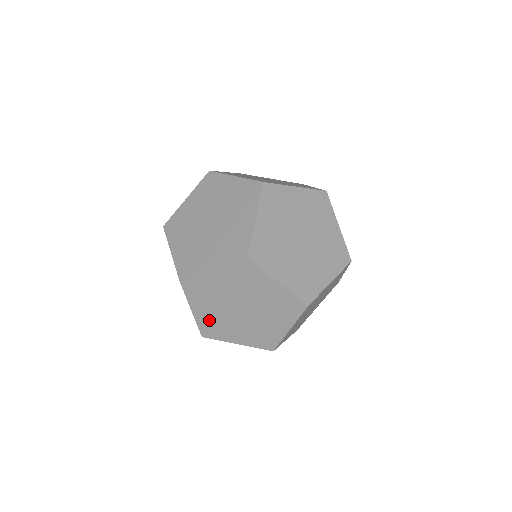
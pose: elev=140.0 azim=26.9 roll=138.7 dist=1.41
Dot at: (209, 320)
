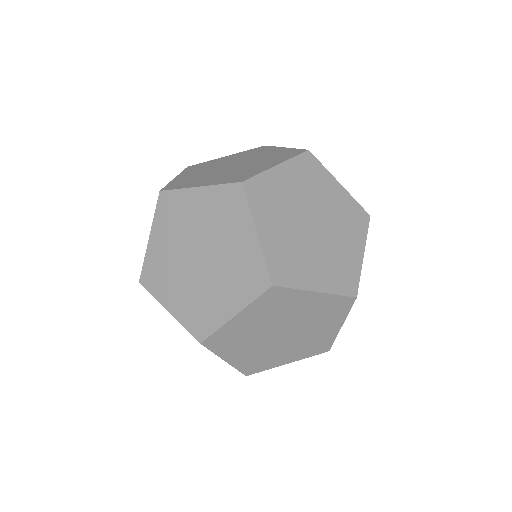
Dot at: occluded
